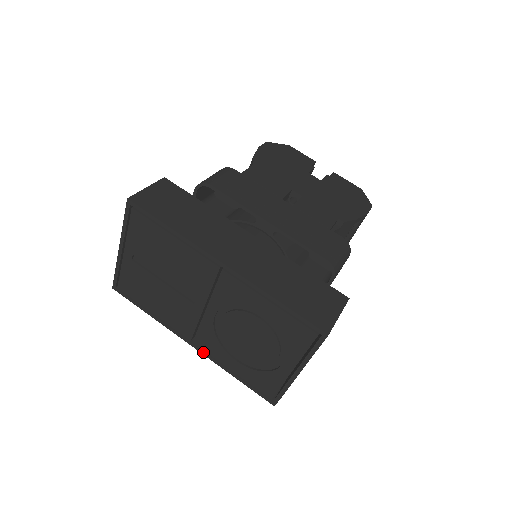
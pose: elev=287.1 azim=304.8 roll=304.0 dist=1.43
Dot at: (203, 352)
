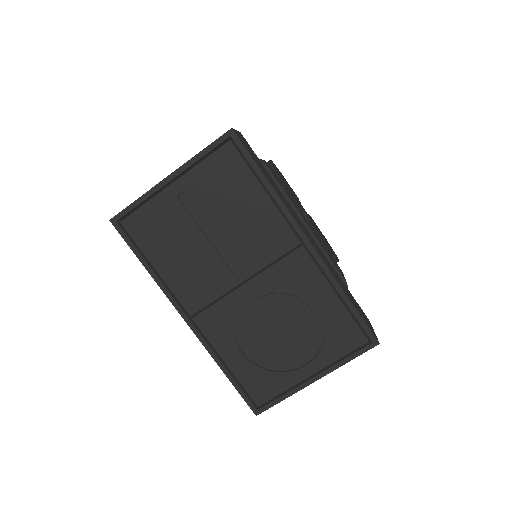
Dot at: (199, 334)
